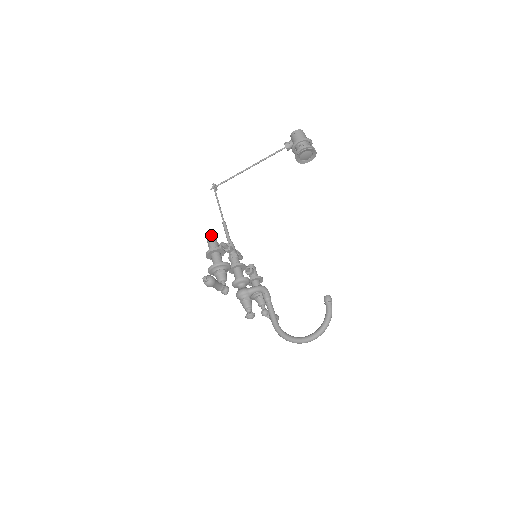
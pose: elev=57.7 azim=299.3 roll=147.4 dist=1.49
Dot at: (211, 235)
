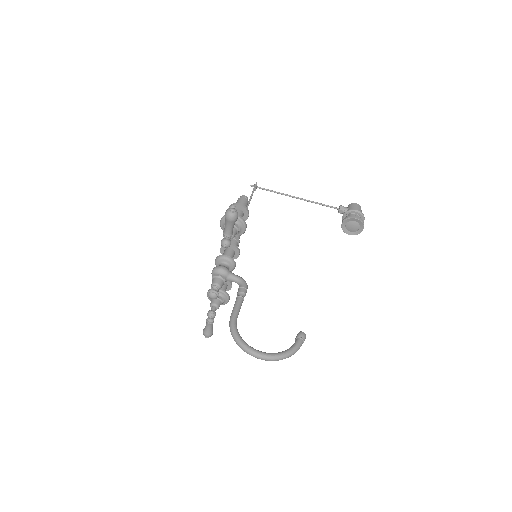
Dot at: (246, 197)
